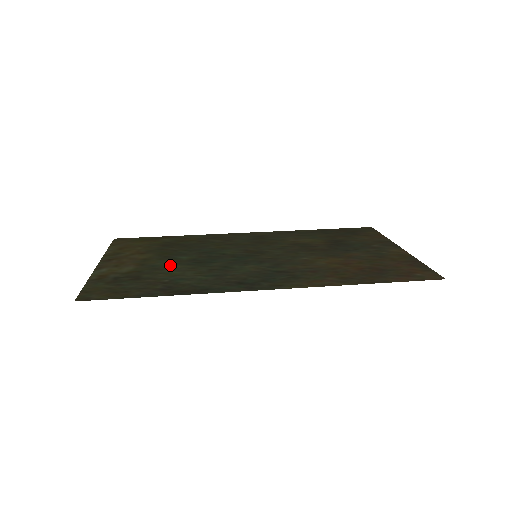
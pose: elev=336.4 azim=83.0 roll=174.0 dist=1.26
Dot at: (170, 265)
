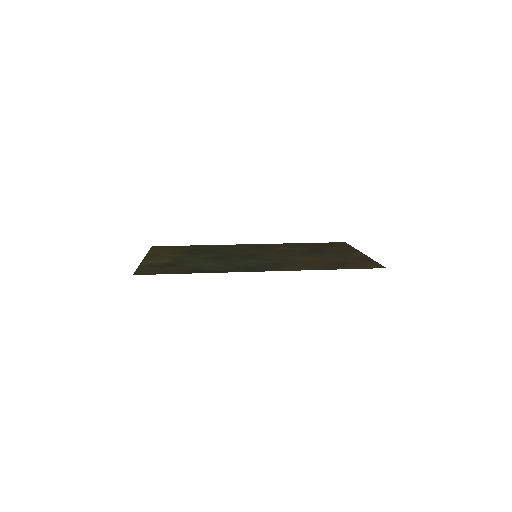
Dot at: (195, 260)
